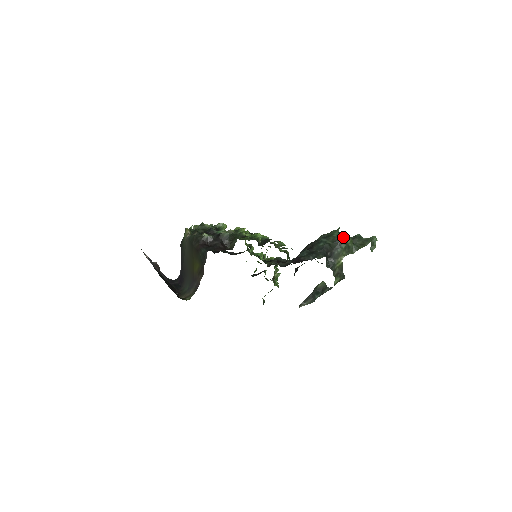
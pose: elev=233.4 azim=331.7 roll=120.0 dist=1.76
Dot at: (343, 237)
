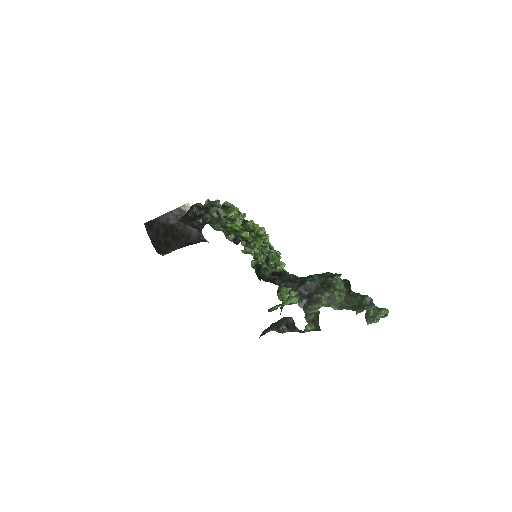
Dot at: (330, 284)
